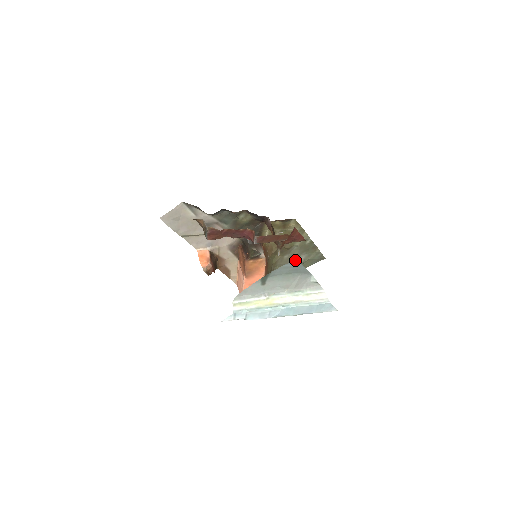
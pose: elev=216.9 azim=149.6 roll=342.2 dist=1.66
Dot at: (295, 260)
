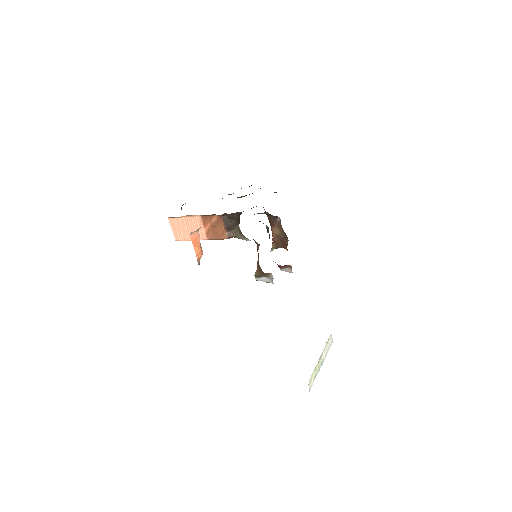
Dot at: occluded
